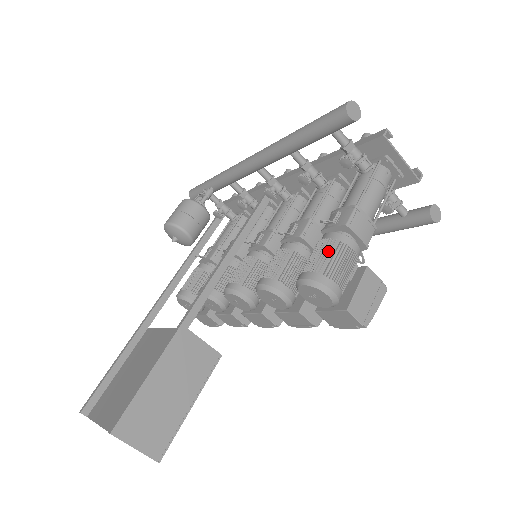
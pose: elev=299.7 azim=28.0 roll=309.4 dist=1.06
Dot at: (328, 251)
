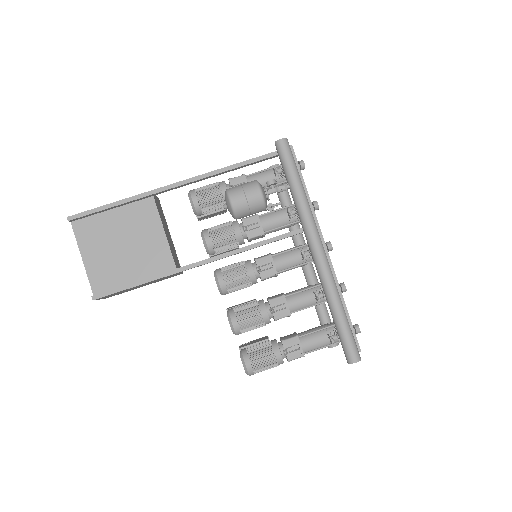
Dot at: (269, 364)
